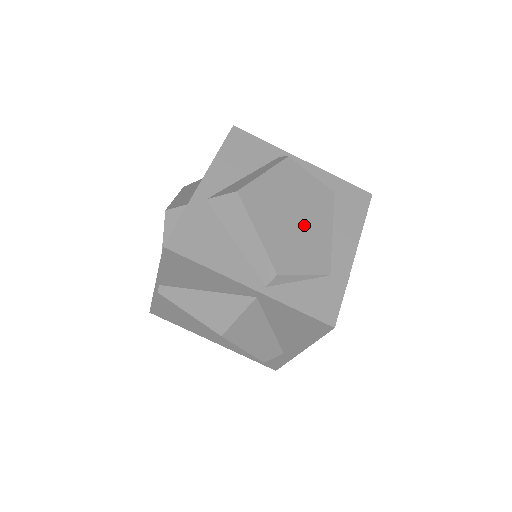
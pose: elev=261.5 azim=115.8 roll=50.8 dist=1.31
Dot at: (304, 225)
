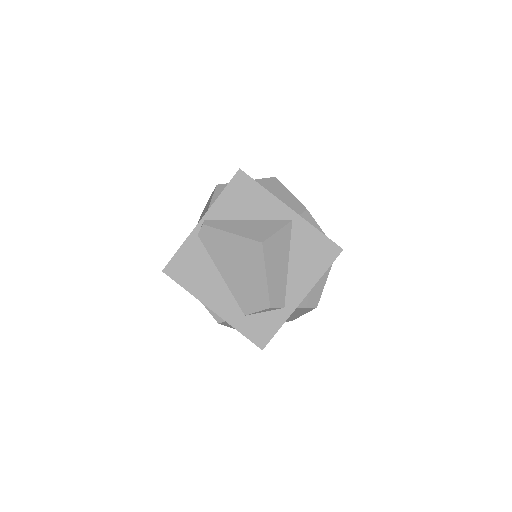
Dot at: occluded
